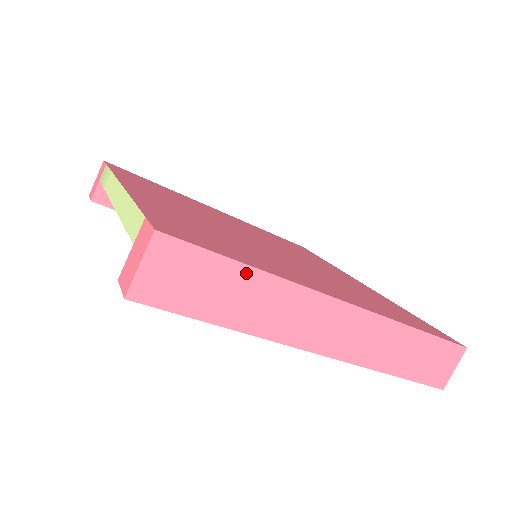
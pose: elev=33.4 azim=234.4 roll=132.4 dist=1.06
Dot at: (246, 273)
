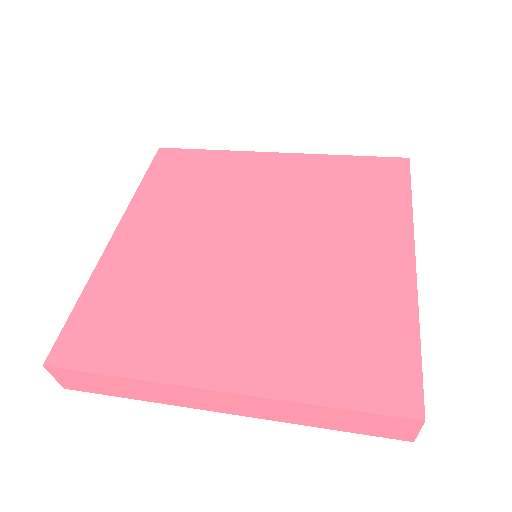
Dot at: (117, 379)
